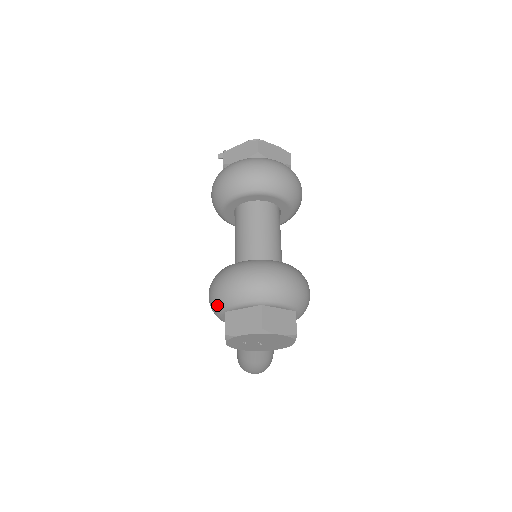
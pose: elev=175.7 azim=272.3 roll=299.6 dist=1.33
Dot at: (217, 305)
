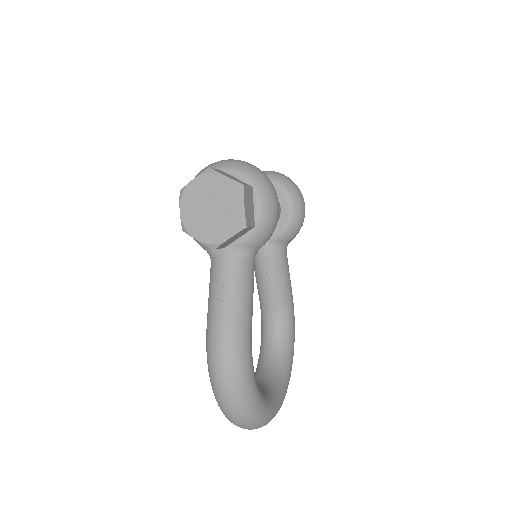
Dot at: occluded
